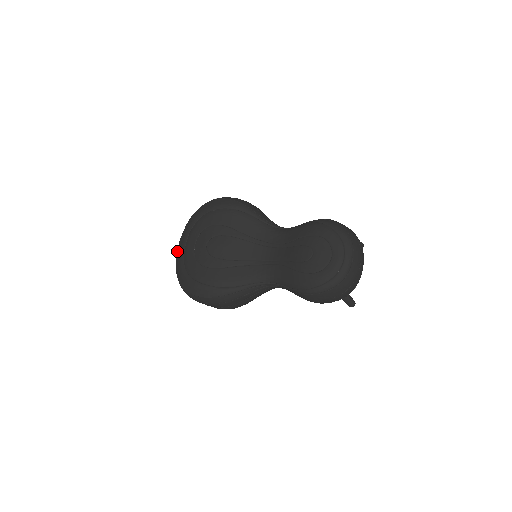
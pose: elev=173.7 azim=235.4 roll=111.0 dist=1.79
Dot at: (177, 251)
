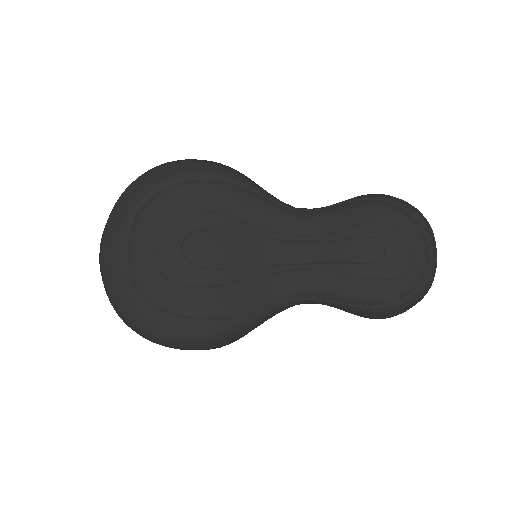
Dot at: (103, 260)
